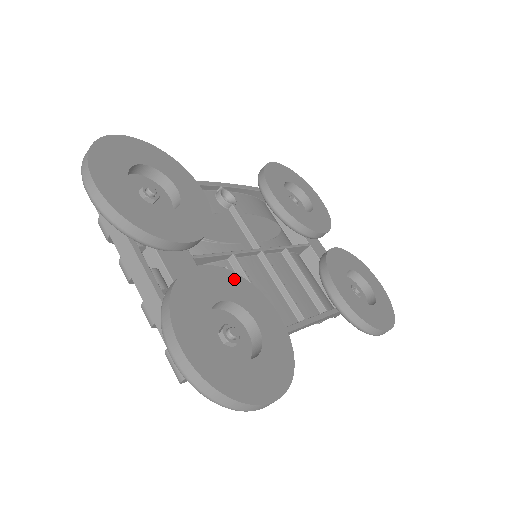
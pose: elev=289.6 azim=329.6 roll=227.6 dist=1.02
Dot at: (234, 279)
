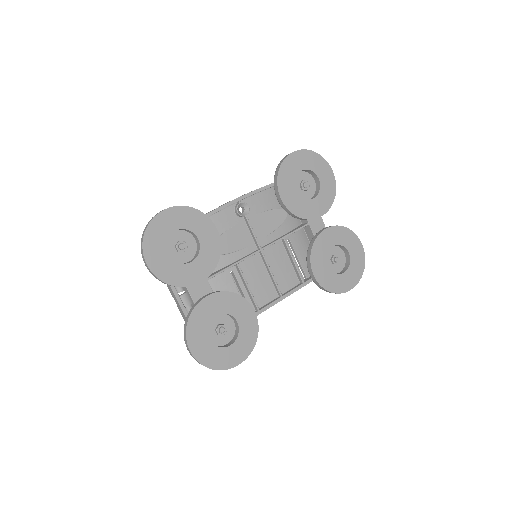
Dot at: (228, 297)
